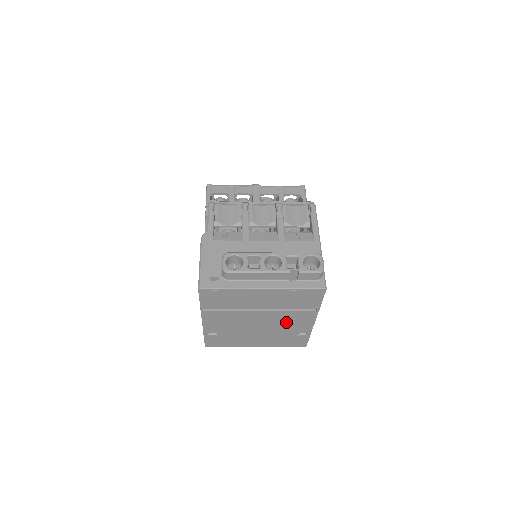
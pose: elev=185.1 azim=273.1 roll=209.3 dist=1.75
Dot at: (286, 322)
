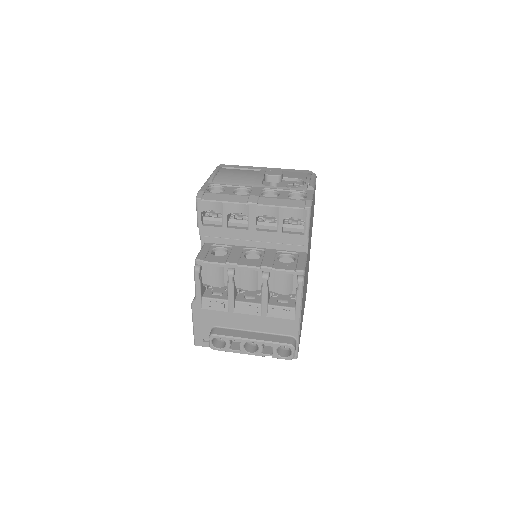
Dot at: occluded
